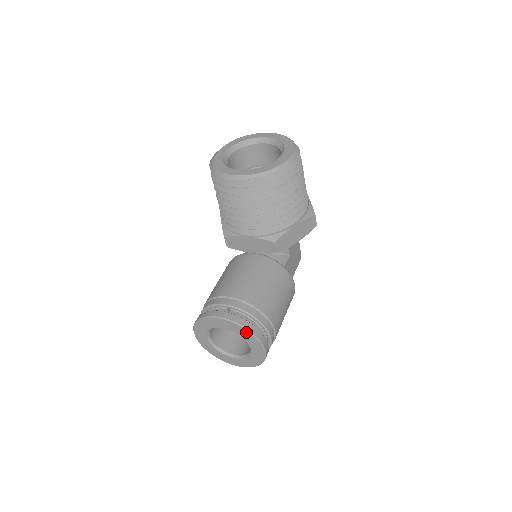
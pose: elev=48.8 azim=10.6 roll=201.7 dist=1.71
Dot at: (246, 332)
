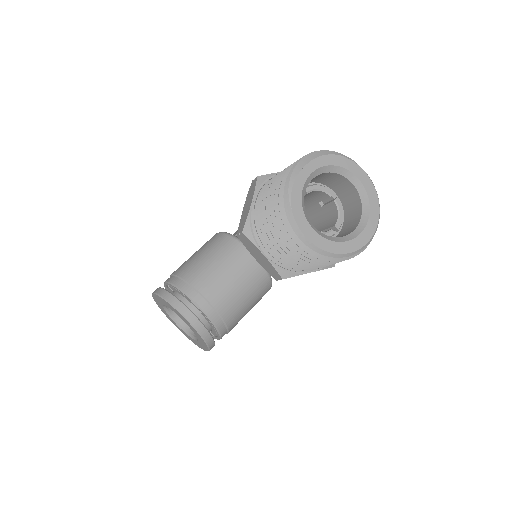
Dot at: (204, 342)
